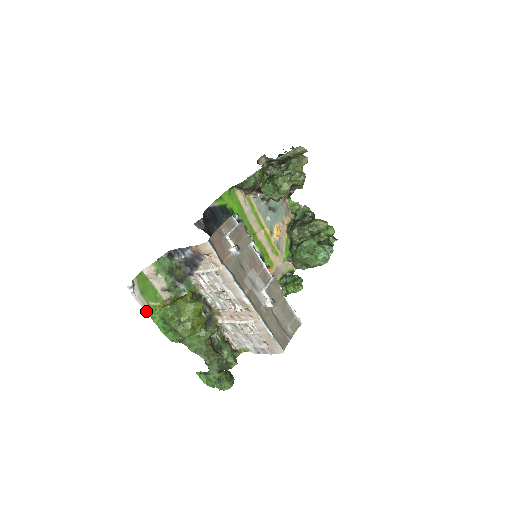
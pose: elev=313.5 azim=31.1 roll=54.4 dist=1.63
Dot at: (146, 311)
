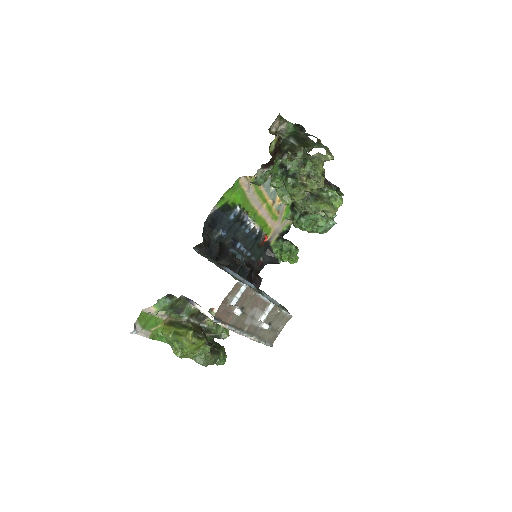
Dot at: (149, 337)
